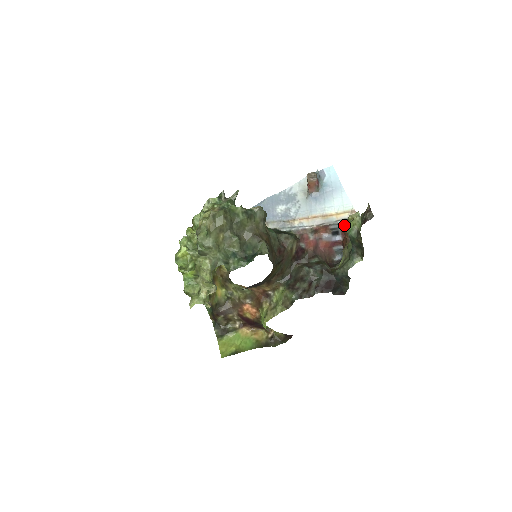
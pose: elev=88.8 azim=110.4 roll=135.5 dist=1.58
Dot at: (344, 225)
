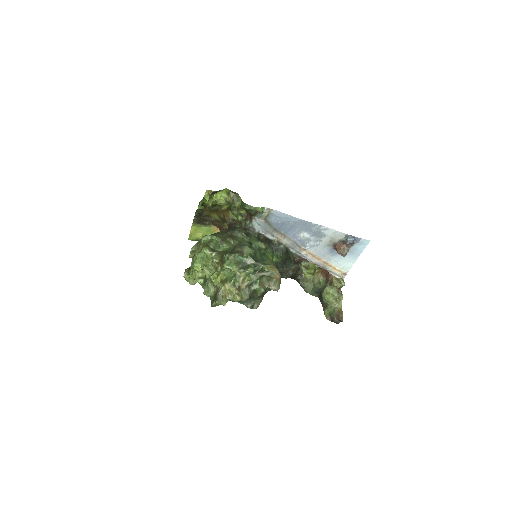
Dot at: (330, 277)
